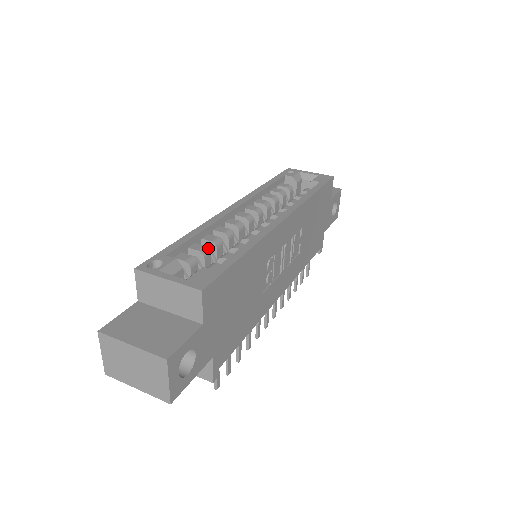
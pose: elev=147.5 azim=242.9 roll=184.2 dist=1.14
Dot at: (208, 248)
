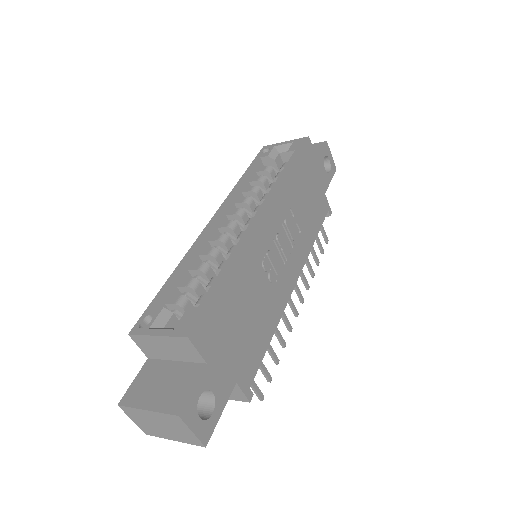
Dot at: (195, 279)
